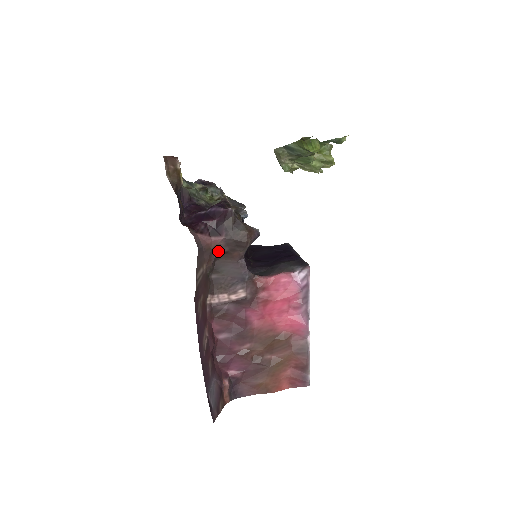
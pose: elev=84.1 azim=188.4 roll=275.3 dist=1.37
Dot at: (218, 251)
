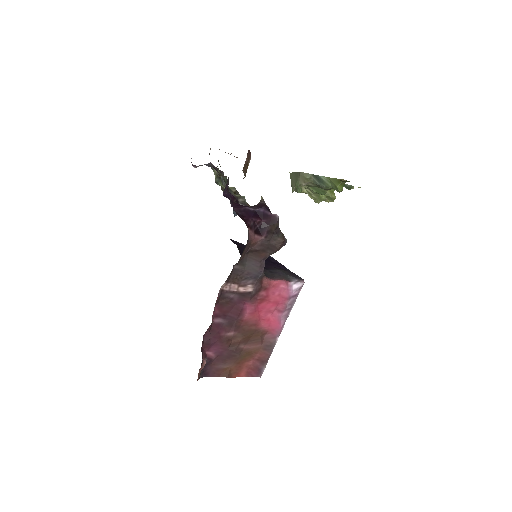
Dot at: (253, 248)
